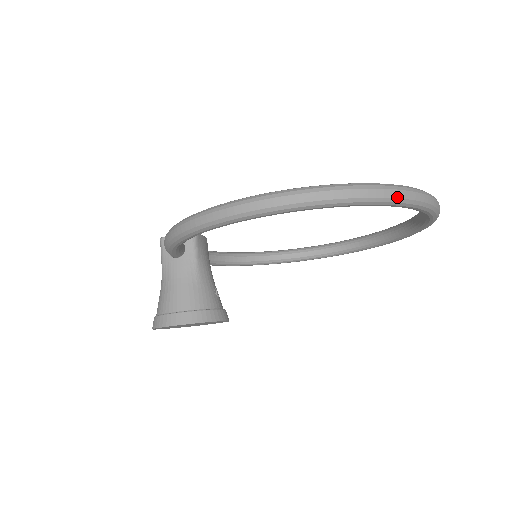
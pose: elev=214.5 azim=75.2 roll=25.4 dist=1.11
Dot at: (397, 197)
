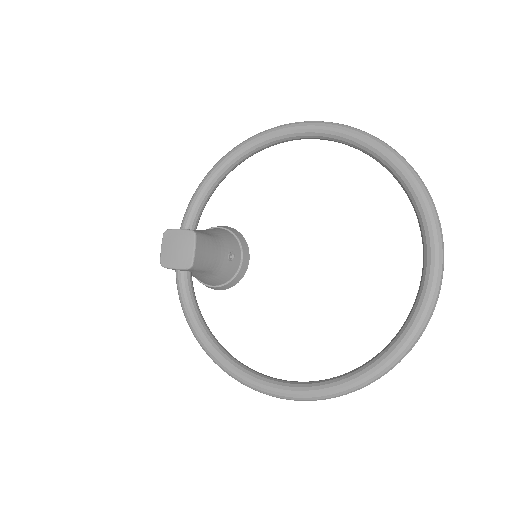
Dot at: (381, 376)
